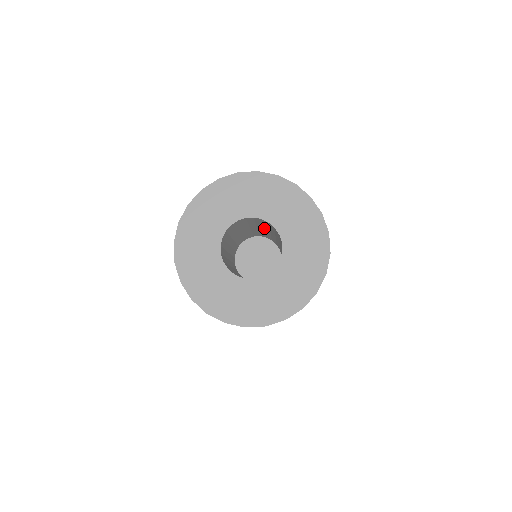
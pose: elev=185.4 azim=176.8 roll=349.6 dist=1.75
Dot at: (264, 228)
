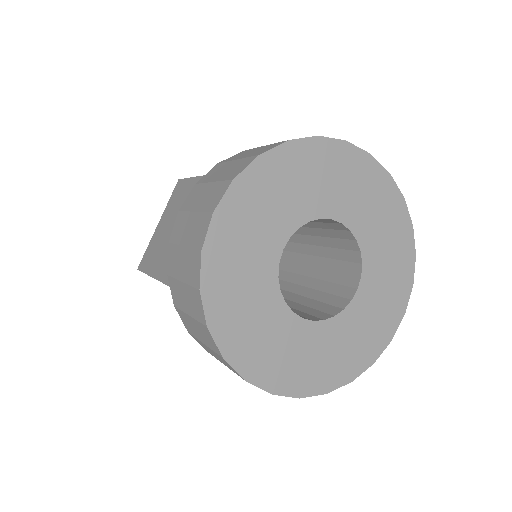
Dot at: (304, 235)
